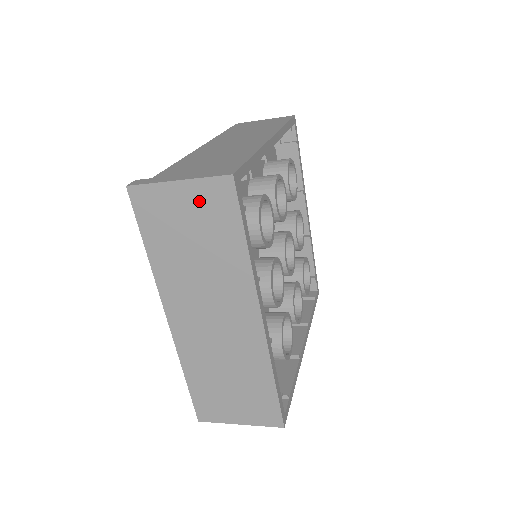
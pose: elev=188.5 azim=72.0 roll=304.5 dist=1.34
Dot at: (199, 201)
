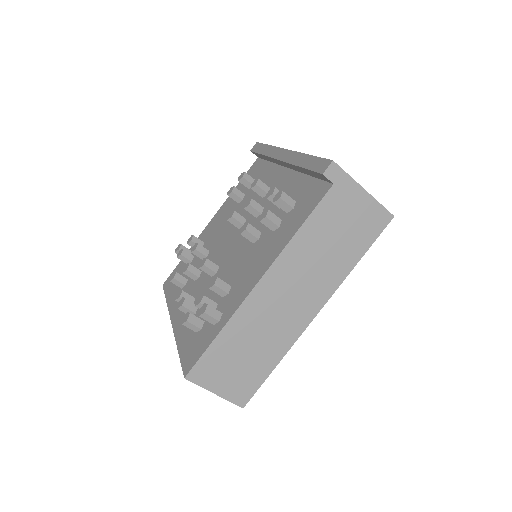
Dot at: occluded
